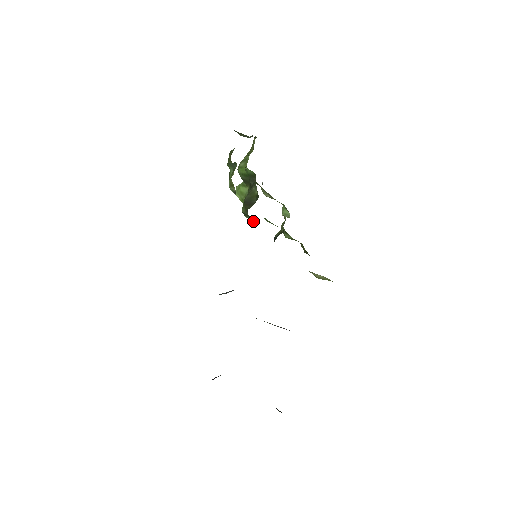
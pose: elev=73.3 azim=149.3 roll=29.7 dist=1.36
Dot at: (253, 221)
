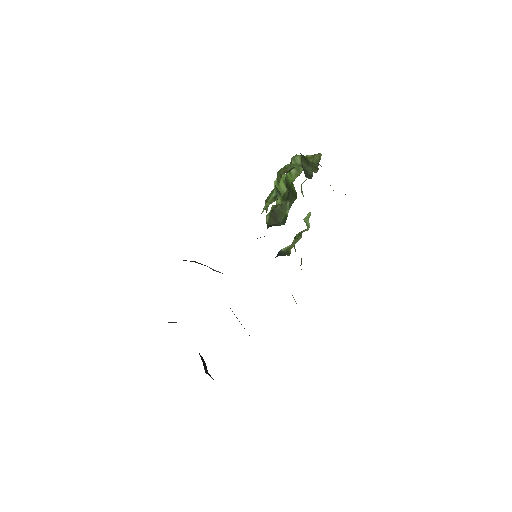
Dot at: occluded
